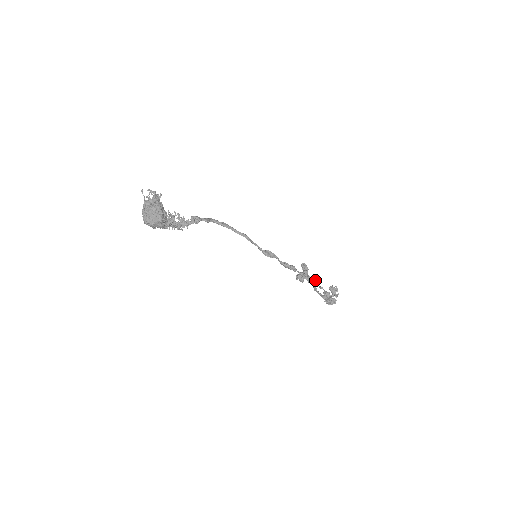
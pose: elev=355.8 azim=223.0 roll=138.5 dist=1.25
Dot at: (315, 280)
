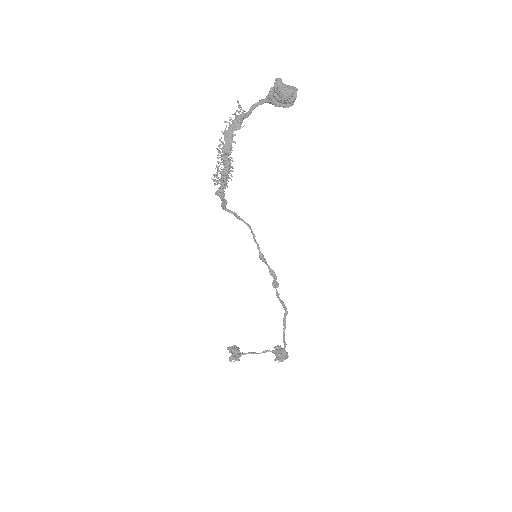
Dot at: (253, 352)
